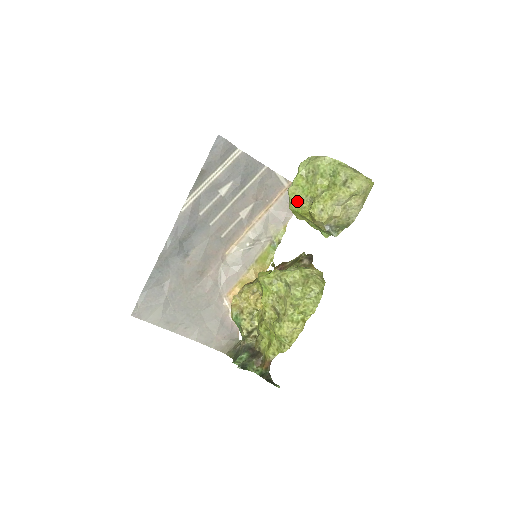
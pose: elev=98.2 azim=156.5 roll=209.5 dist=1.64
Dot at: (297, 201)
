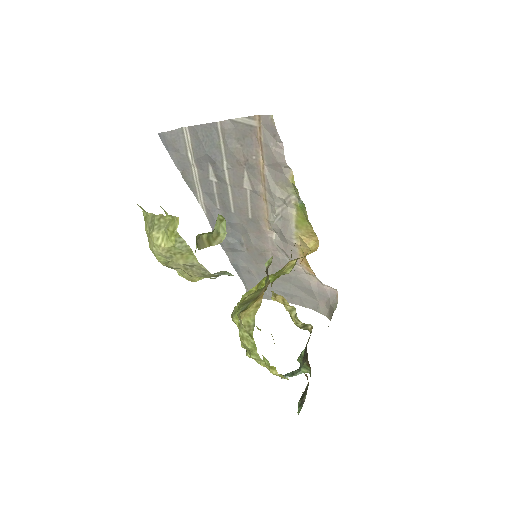
Dot at: occluded
